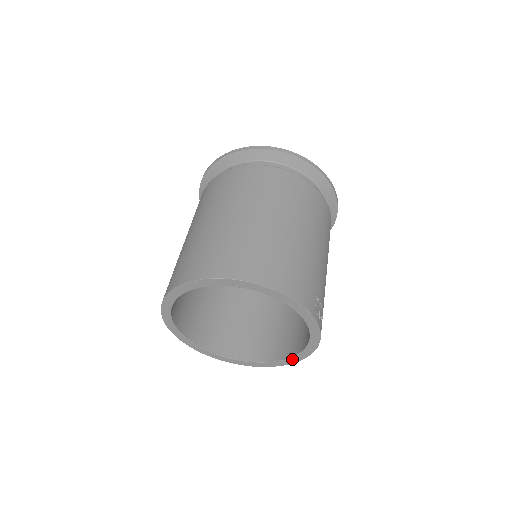
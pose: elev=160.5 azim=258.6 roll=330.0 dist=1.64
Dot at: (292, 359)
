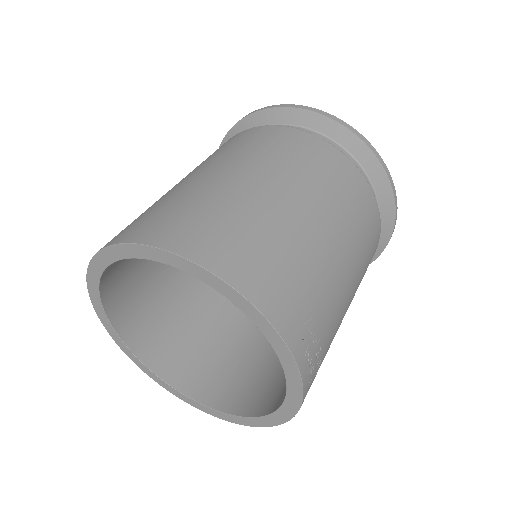
Dot at: (265, 419)
